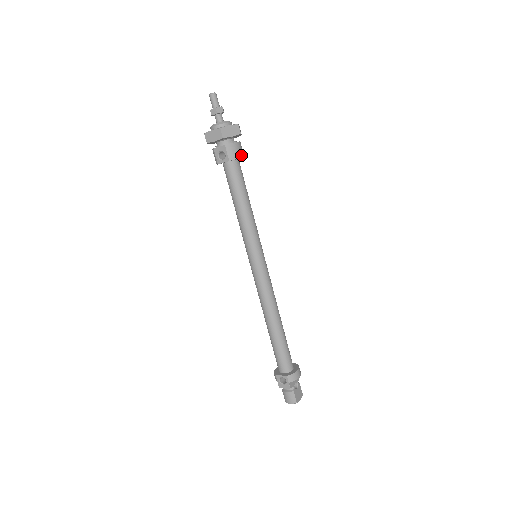
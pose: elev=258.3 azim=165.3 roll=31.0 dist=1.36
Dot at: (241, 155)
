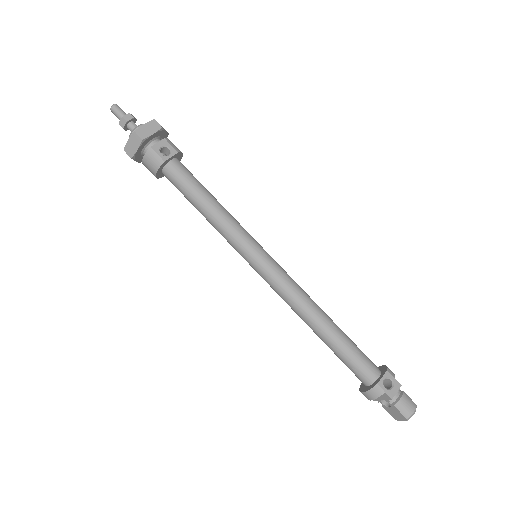
Dot at: (180, 154)
